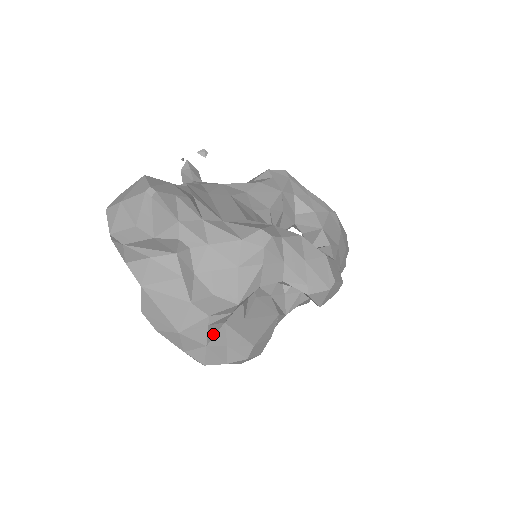
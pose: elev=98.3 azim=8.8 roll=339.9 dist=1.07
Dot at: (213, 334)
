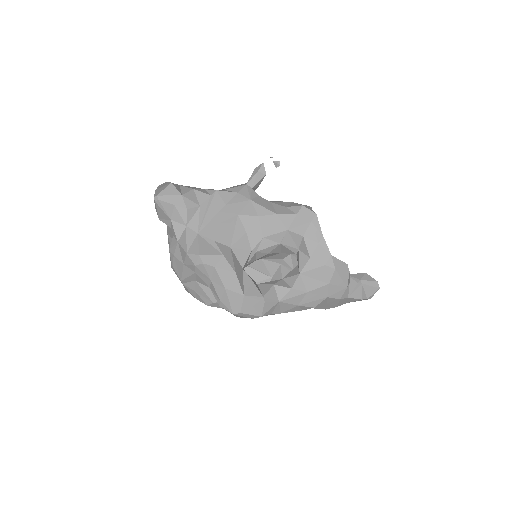
Dot at: (186, 281)
